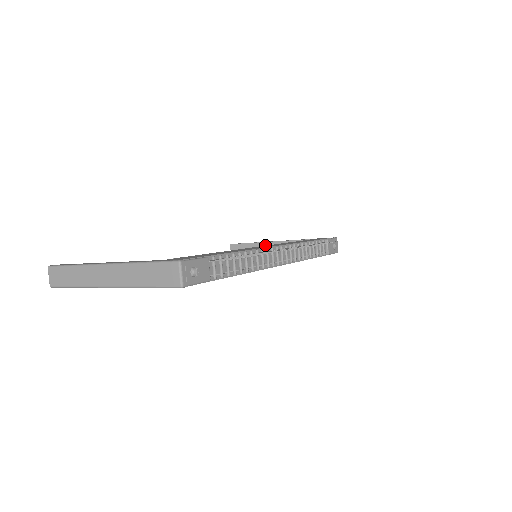
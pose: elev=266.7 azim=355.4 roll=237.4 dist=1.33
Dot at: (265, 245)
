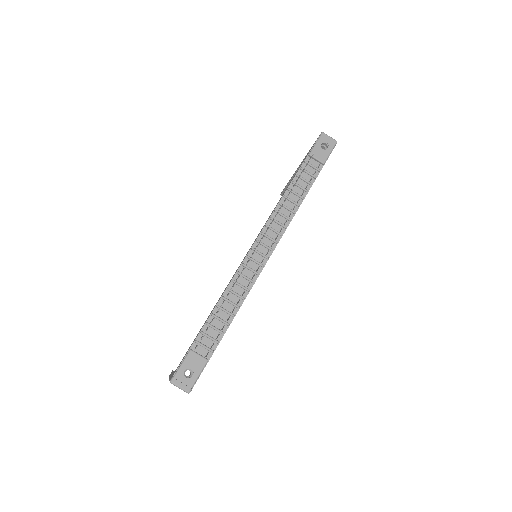
Dot at: occluded
